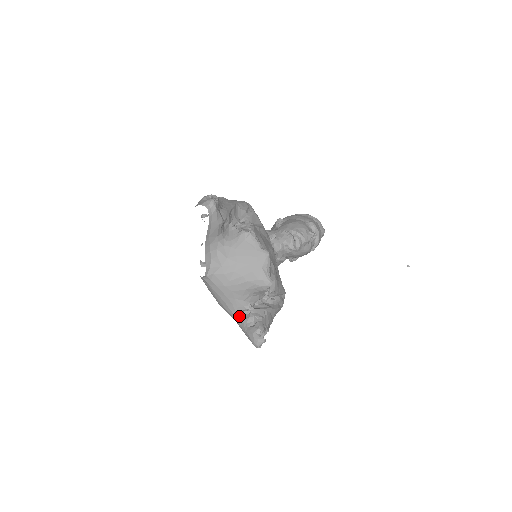
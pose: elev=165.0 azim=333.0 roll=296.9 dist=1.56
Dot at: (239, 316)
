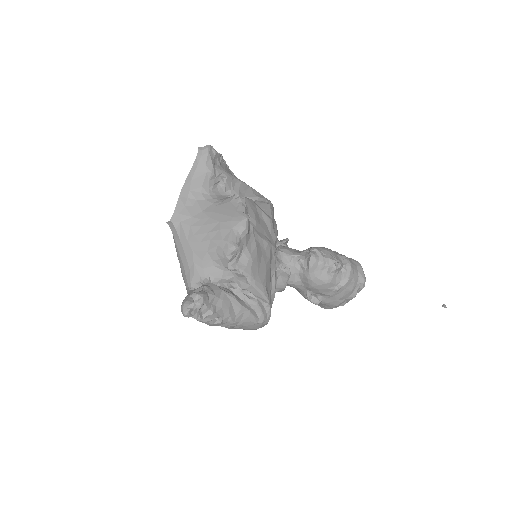
Dot at: (192, 288)
